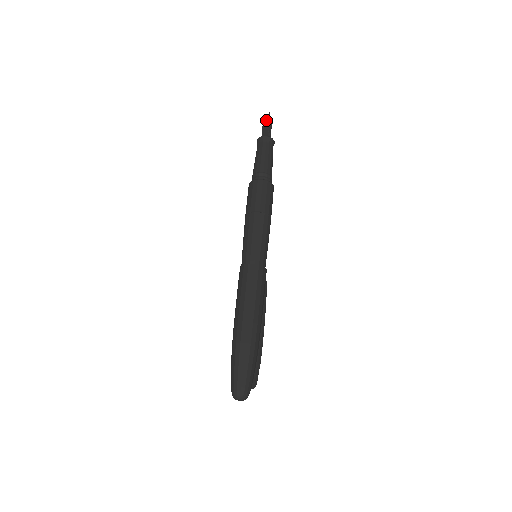
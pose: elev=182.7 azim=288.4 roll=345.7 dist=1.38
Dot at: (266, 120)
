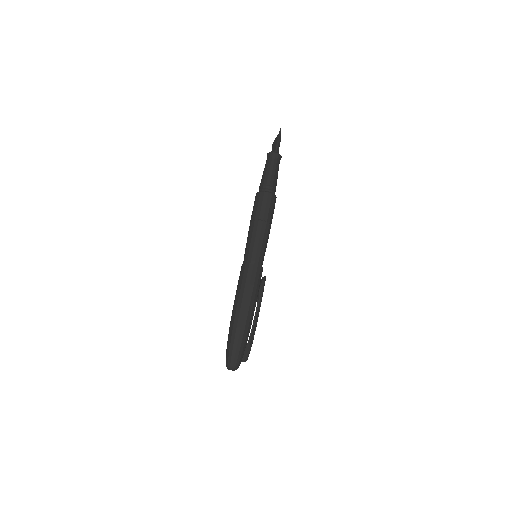
Dot at: (277, 136)
